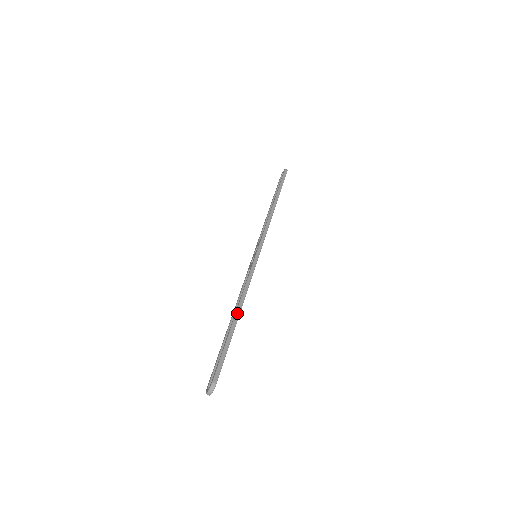
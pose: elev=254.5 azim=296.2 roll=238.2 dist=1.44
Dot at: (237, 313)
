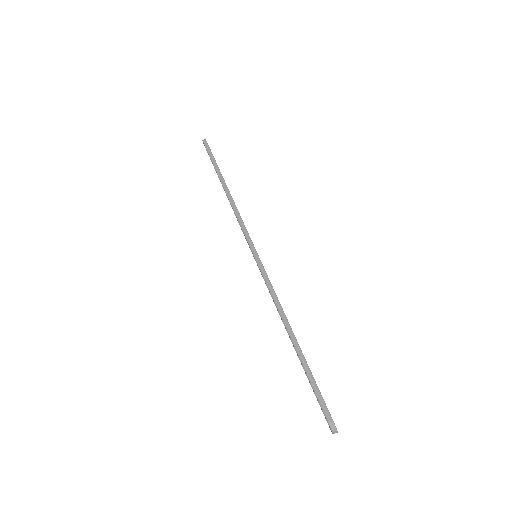
Dot at: (290, 334)
